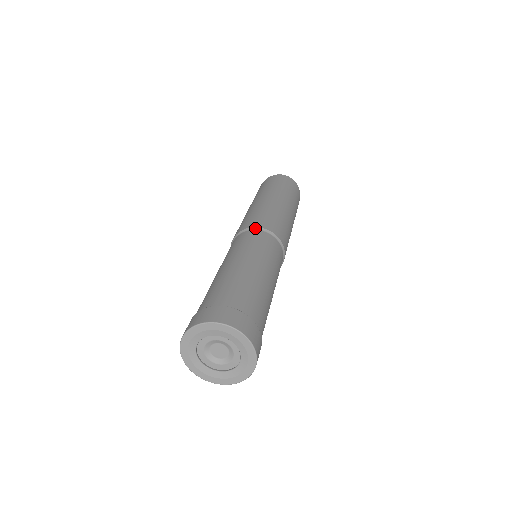
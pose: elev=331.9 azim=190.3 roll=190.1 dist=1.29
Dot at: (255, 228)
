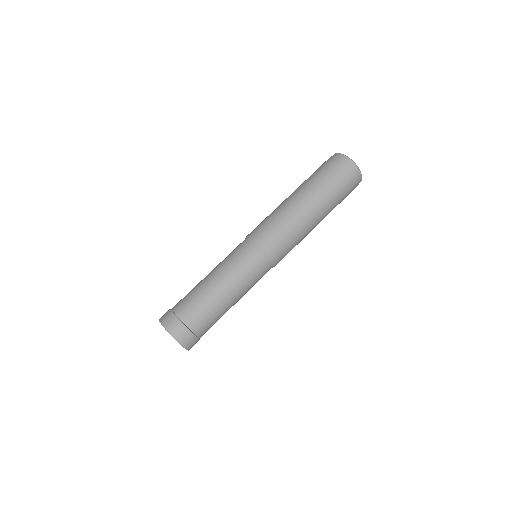
Dot at: (247, 238)
